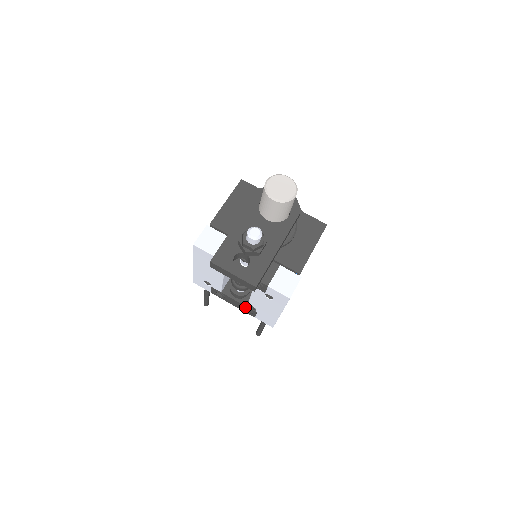
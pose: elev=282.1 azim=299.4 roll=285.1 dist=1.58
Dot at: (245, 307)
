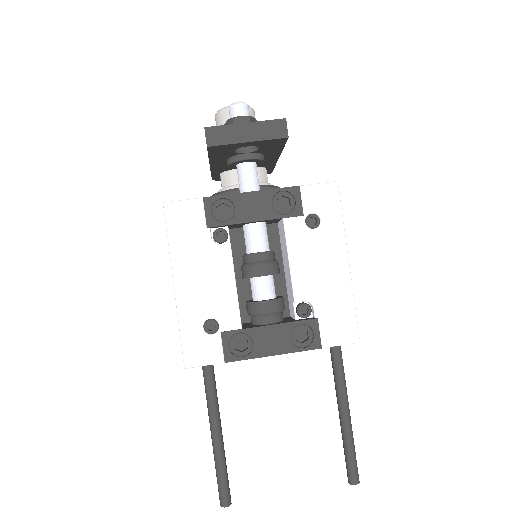
Dot at: (294, 328)
